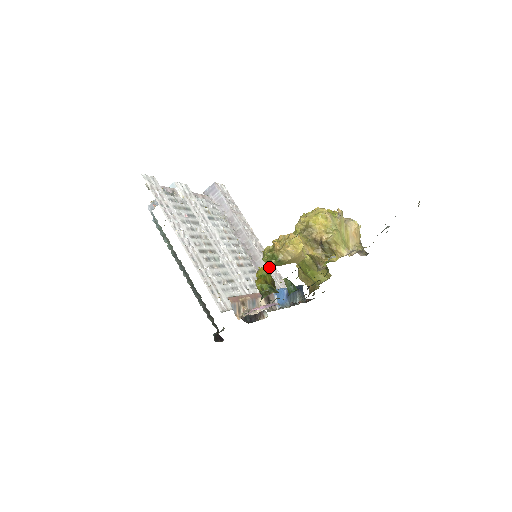
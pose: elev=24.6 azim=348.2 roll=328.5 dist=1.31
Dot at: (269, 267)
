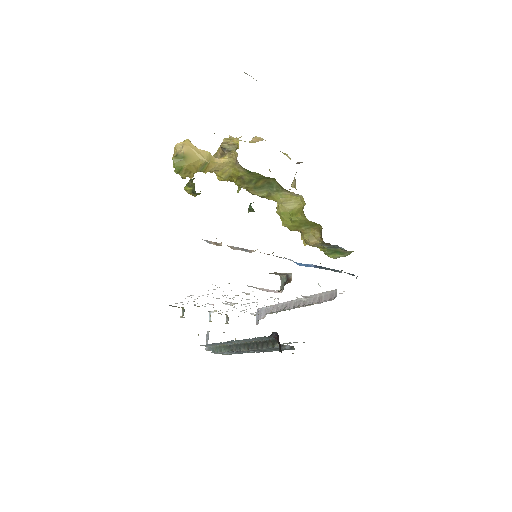
Dot at: (317, 295)
